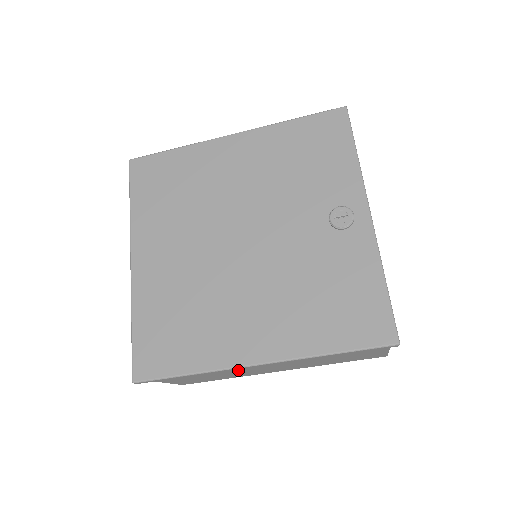
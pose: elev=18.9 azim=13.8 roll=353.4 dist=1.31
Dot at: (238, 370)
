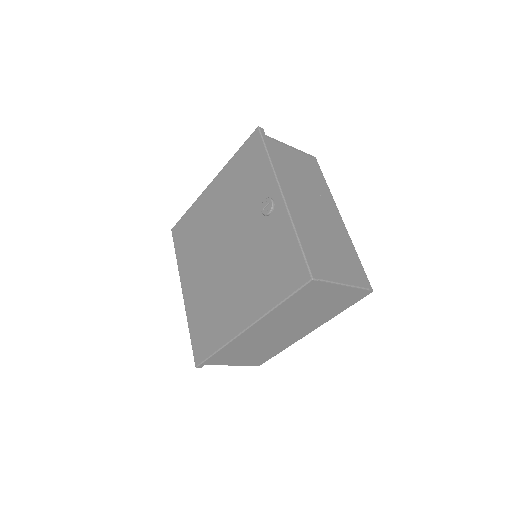
Dot at: (261, 340)
